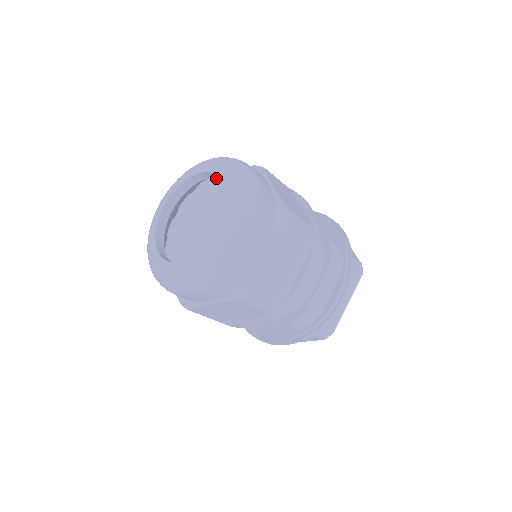
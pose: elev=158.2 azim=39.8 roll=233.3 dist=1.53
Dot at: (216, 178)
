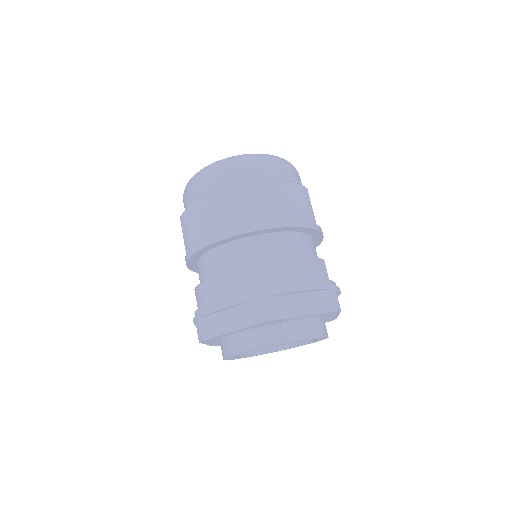
Dot at: occluded
